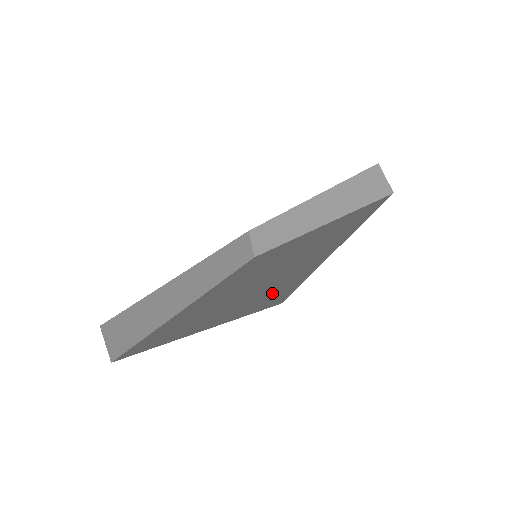
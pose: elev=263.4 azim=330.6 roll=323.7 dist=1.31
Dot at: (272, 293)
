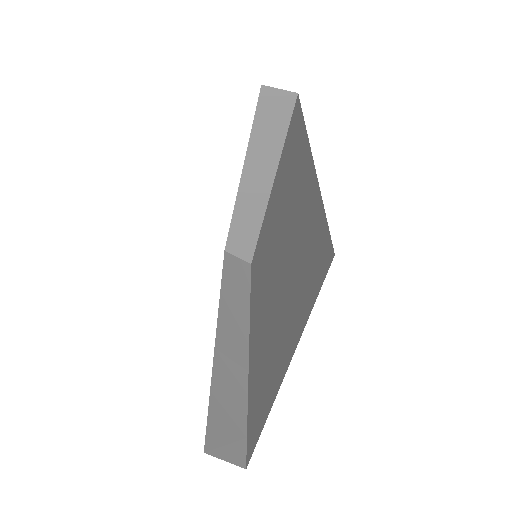
Dot at: (311, 261)
